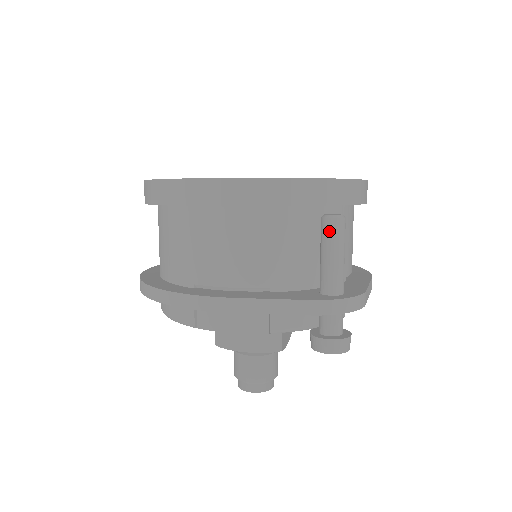
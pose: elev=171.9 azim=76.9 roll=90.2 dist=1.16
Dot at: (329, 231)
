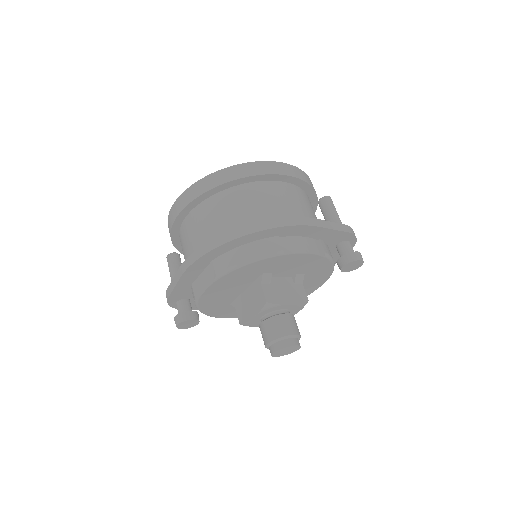
Dot at: (330, 202)
